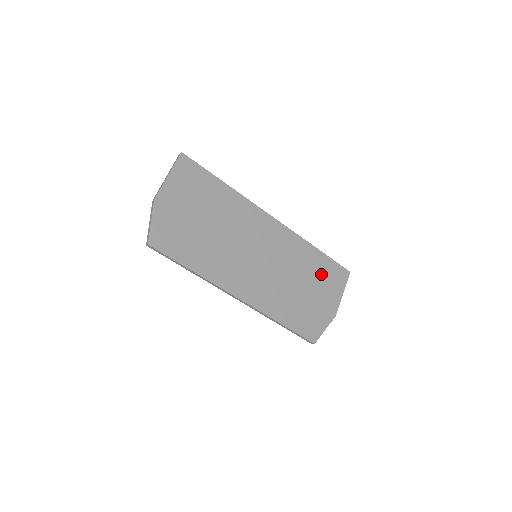
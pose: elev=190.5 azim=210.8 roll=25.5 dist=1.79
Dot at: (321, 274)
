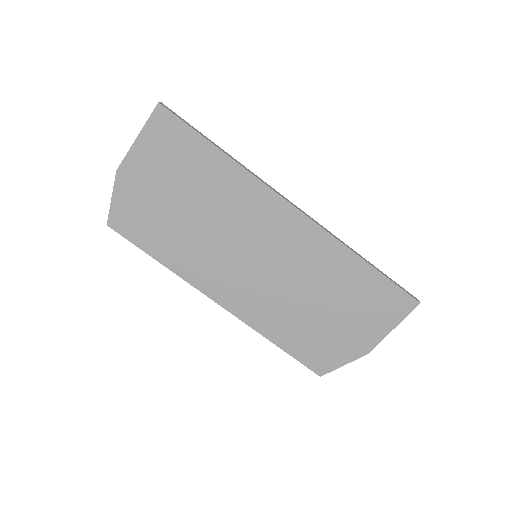
Dot at: (360, 297)
